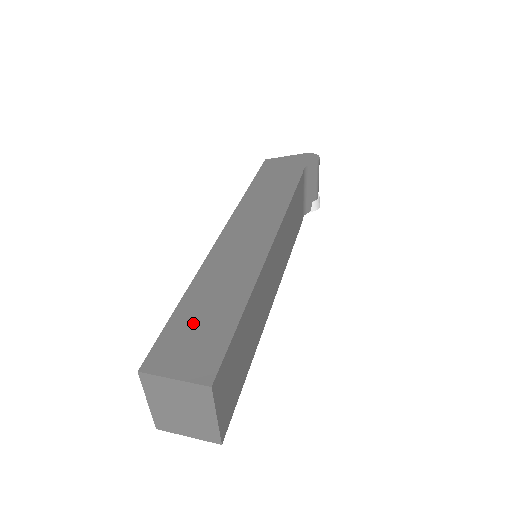
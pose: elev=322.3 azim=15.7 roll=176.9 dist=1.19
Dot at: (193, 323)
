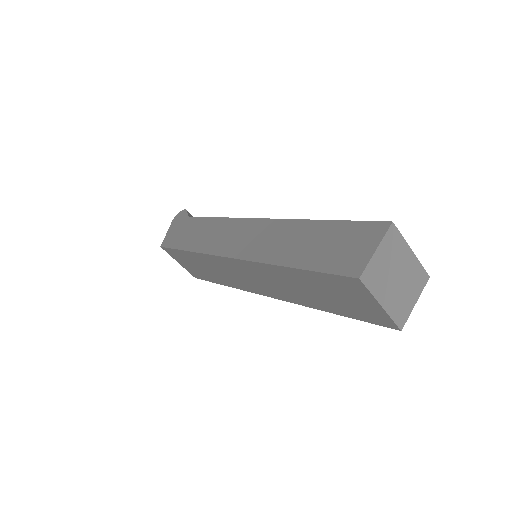
Dot at: (322, 251)
